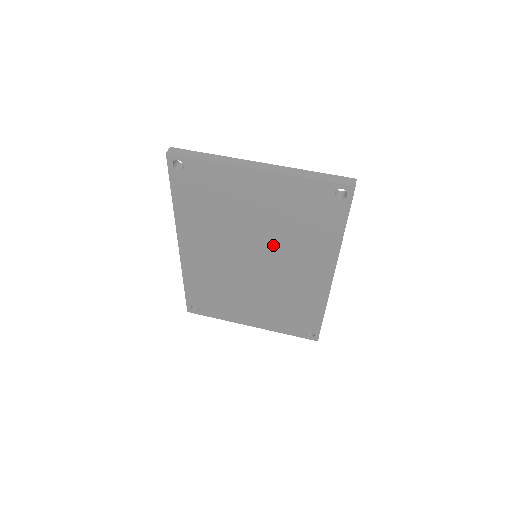
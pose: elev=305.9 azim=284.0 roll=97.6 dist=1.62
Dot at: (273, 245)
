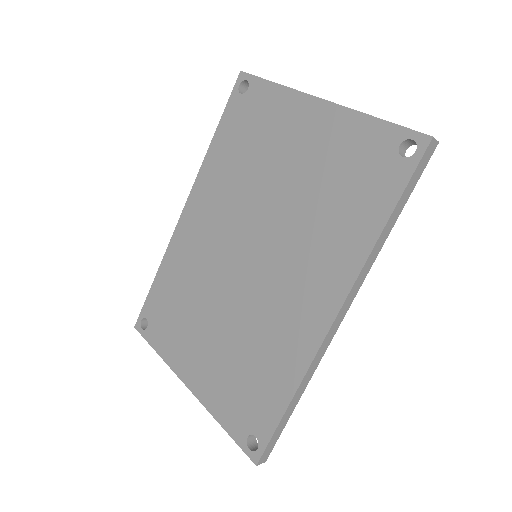
Dot at: (284, 228)
